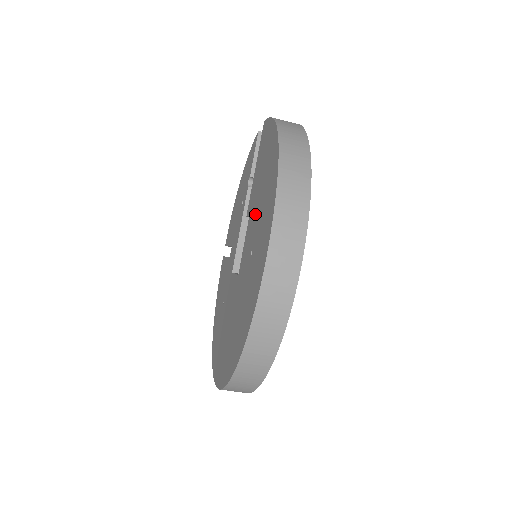
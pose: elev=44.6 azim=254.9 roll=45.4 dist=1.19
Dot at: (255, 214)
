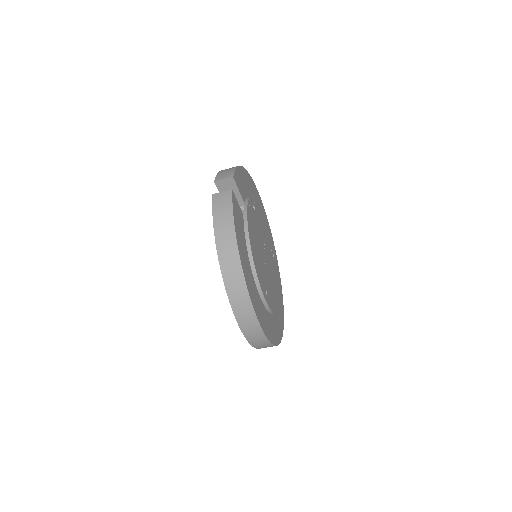
Dot at: occluded
